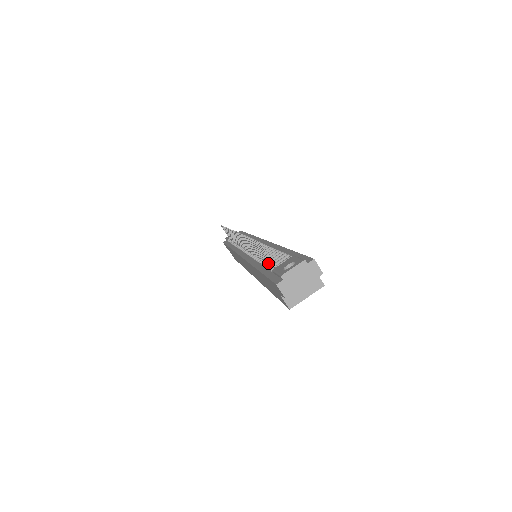
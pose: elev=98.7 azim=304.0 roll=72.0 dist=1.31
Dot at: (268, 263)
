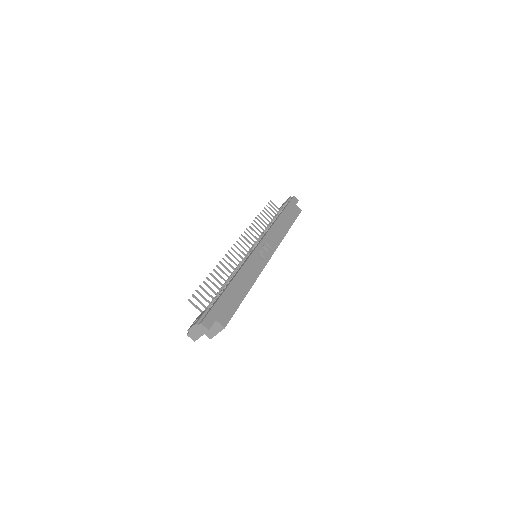
Dot at: (212, 300)
